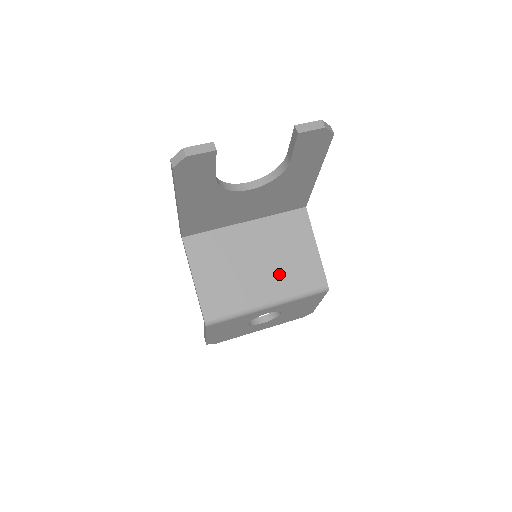
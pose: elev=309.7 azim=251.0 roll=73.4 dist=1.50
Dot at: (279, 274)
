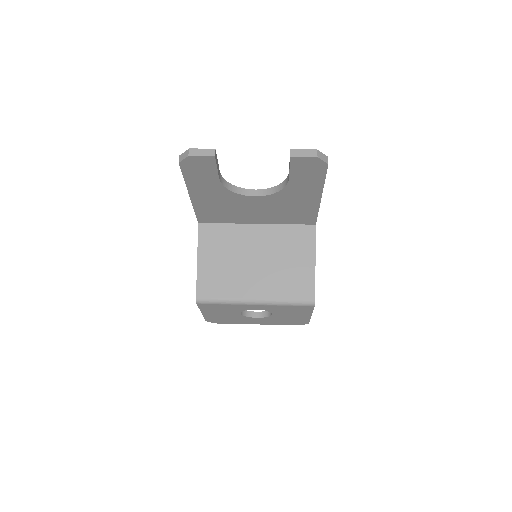
Dot at: (272, 278)
